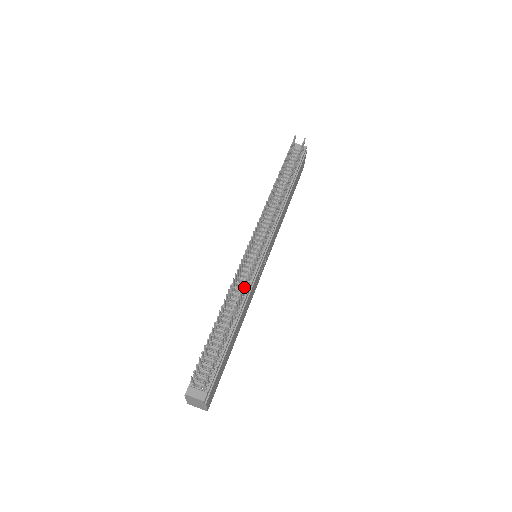
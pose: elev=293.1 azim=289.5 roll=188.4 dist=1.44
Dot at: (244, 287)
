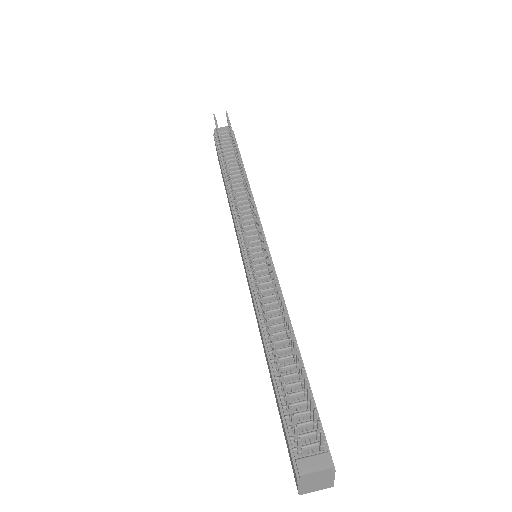
Dot at: (275, 286)
